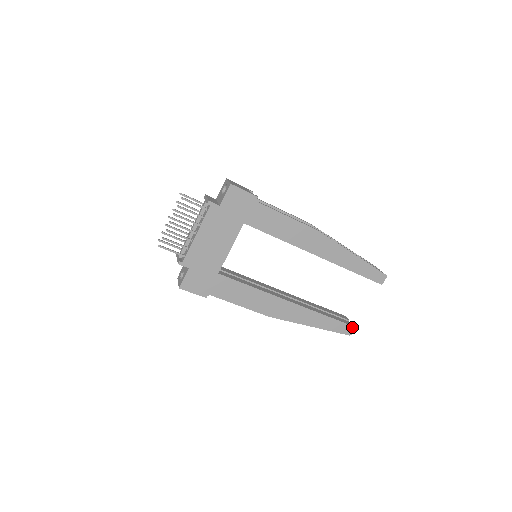
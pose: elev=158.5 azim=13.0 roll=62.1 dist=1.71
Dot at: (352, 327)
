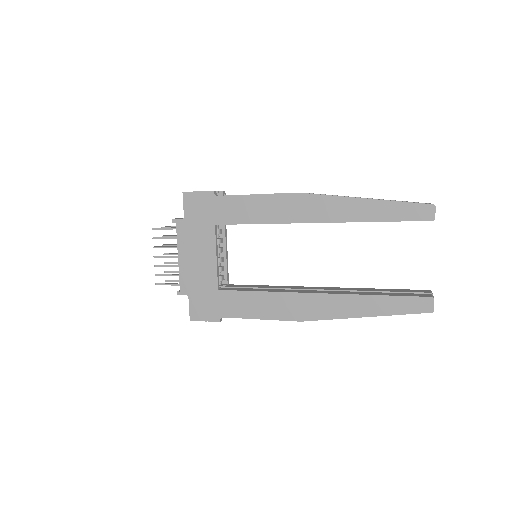
Dot at: (428, 299)
